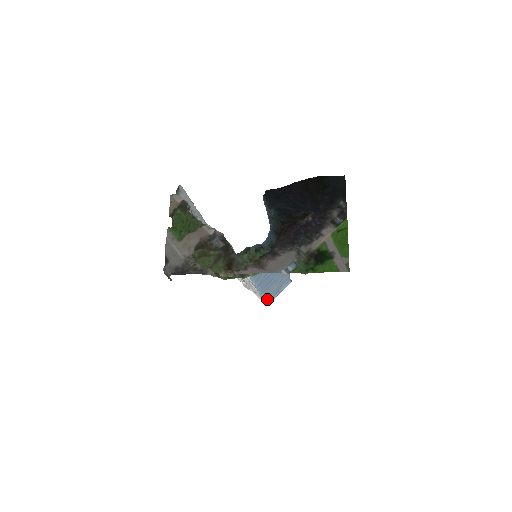
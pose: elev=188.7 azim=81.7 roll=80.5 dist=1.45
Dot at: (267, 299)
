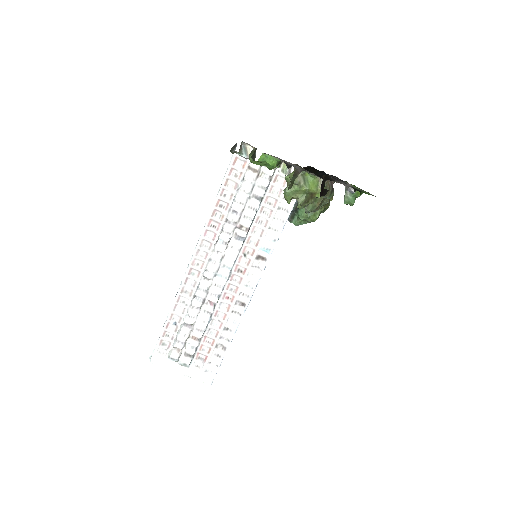
Dot at: (218, 365)
